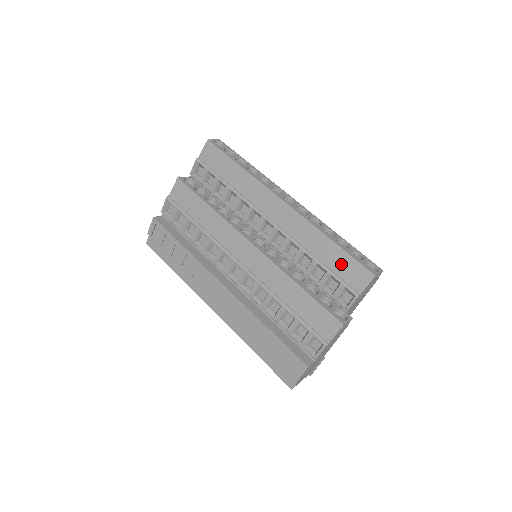
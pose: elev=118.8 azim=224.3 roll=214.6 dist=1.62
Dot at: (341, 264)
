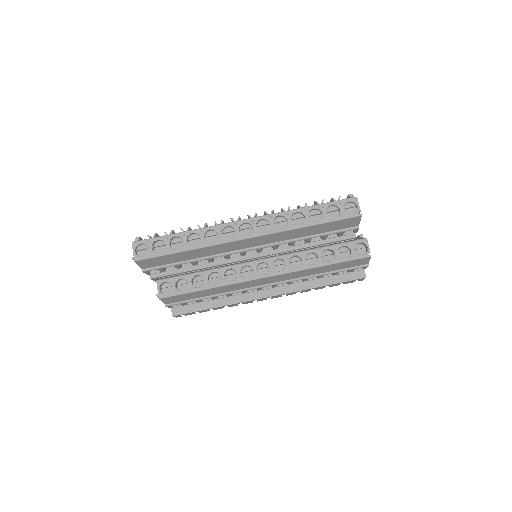
Dot at: (330, 227)
